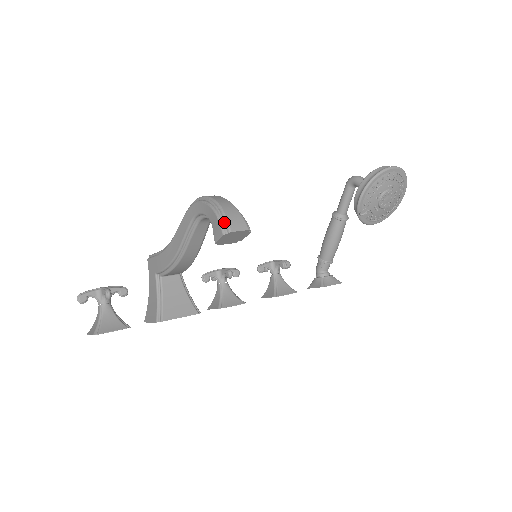
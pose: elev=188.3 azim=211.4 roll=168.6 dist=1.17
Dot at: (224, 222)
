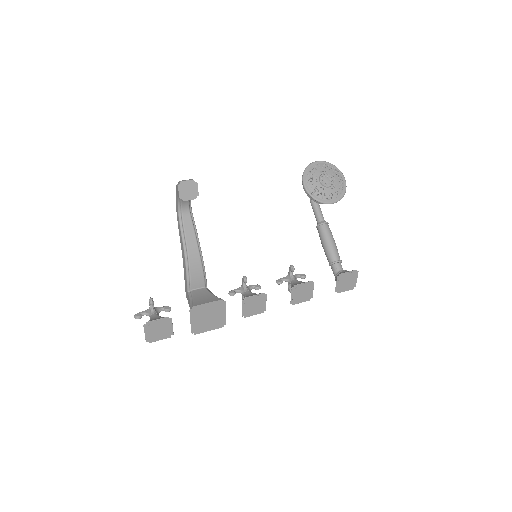
Dot at: (178, 183)
